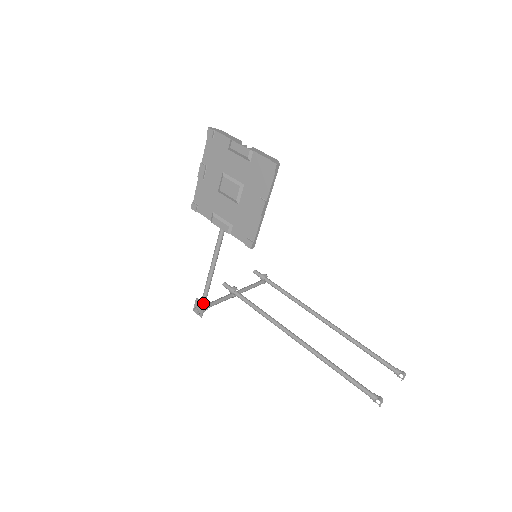
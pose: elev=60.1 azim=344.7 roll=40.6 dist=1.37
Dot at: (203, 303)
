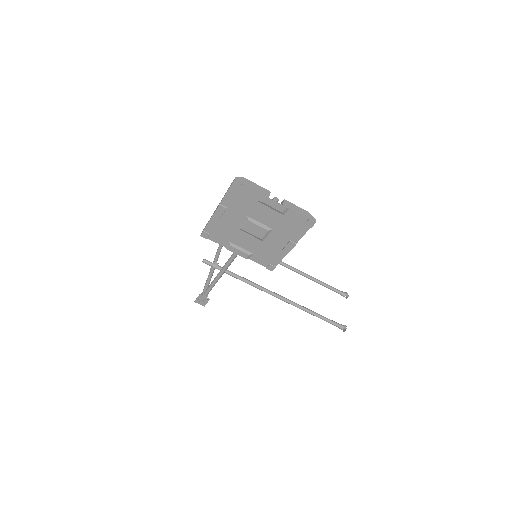
Dot at: (207, 298)
